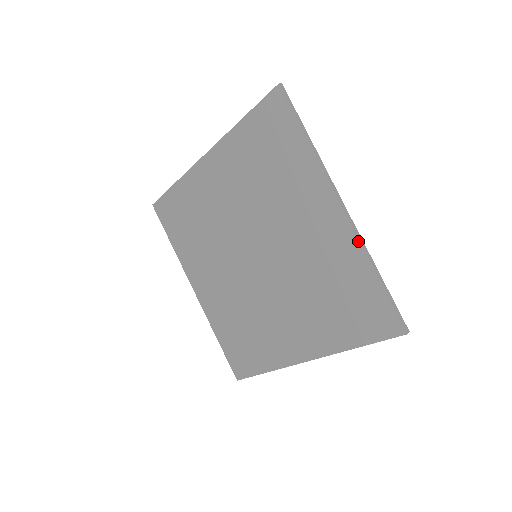
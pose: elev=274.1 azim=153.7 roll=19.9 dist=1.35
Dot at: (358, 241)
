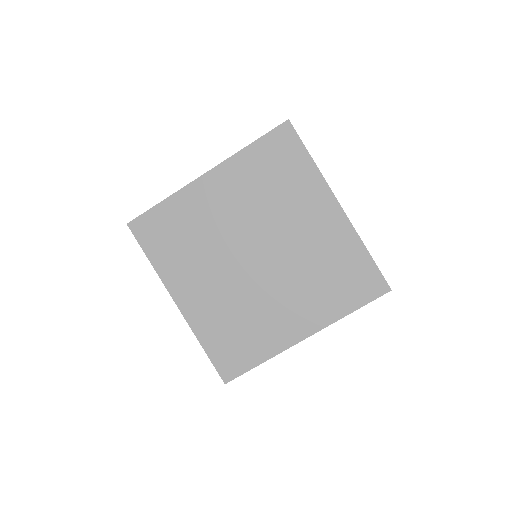
Dot at: (353, 229)
